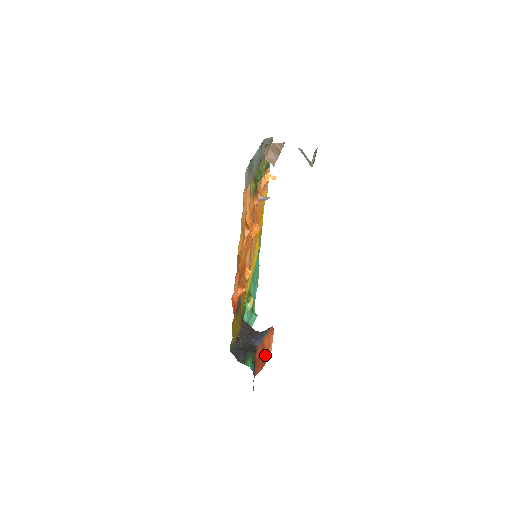
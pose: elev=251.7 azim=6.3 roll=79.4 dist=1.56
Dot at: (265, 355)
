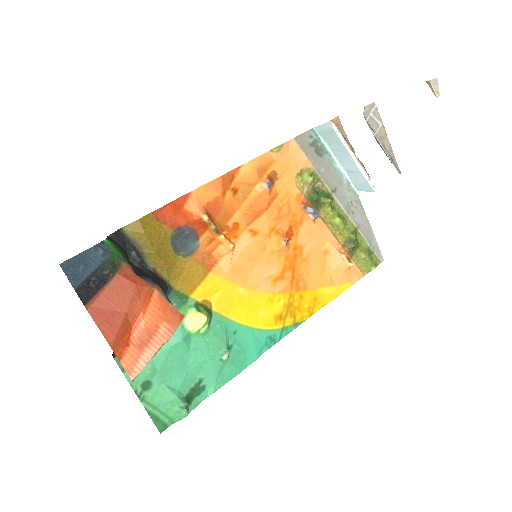
Dot at: (130, 343)
